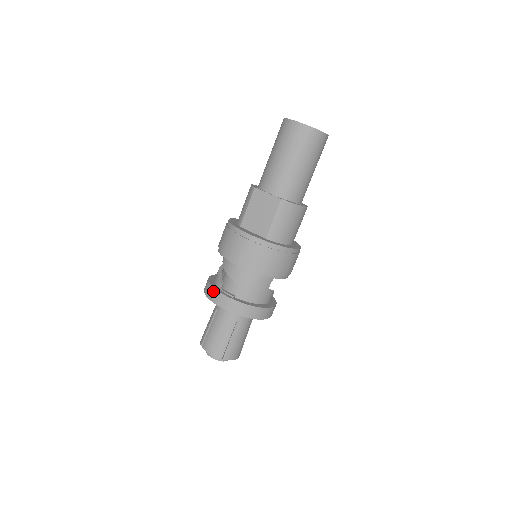
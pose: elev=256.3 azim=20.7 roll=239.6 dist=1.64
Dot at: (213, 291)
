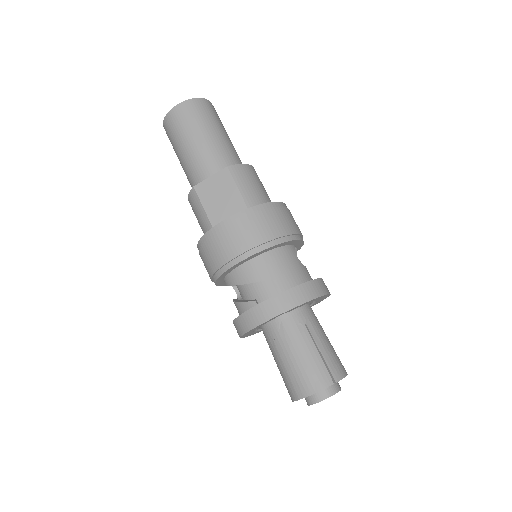
Dot at: (252, 313)
